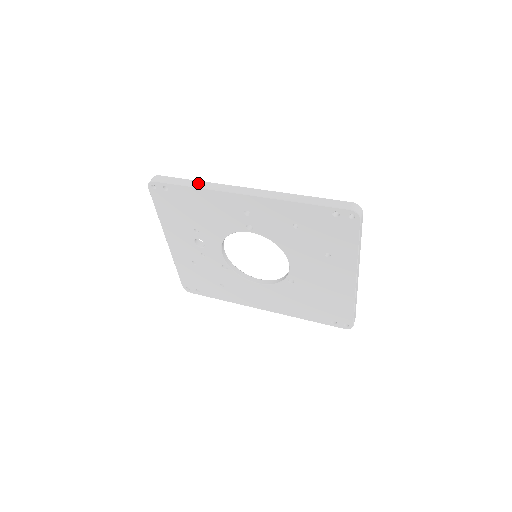
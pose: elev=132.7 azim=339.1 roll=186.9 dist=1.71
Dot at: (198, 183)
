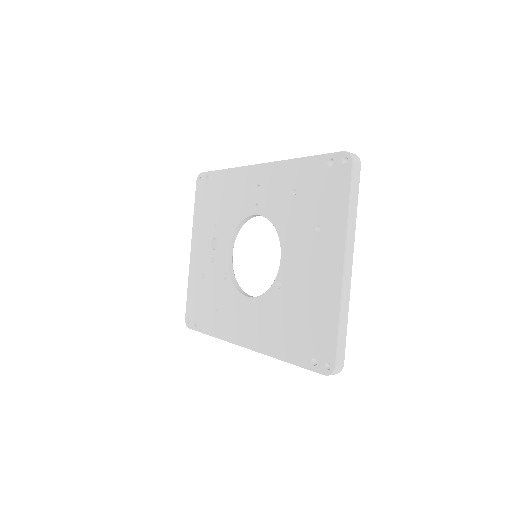
Dot at: occluded
